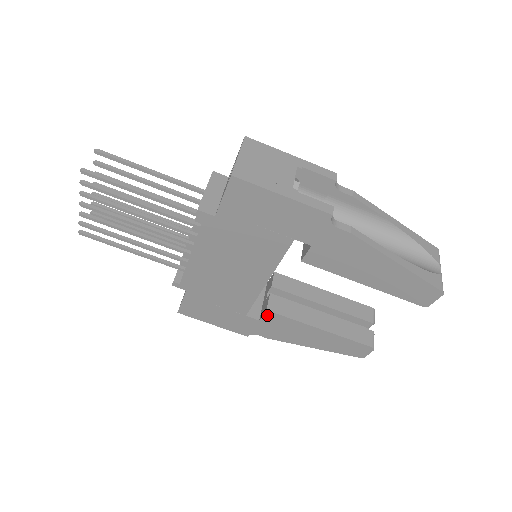
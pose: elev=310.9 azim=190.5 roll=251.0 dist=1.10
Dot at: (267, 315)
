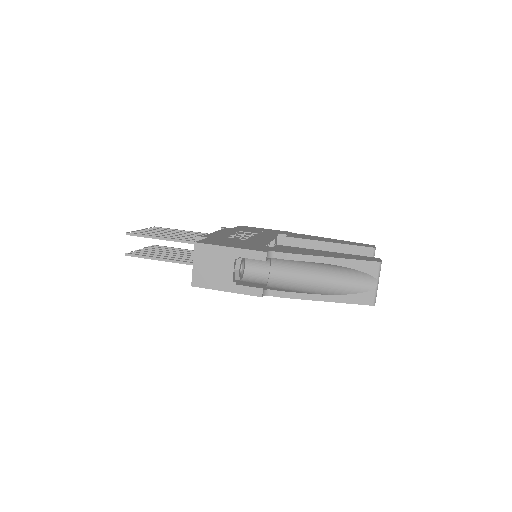
Dot at: occluded
